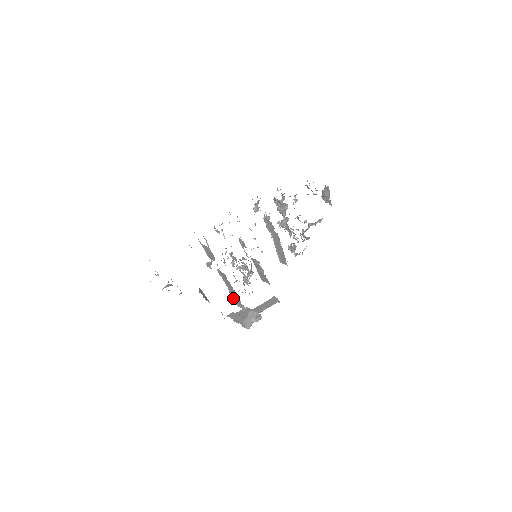
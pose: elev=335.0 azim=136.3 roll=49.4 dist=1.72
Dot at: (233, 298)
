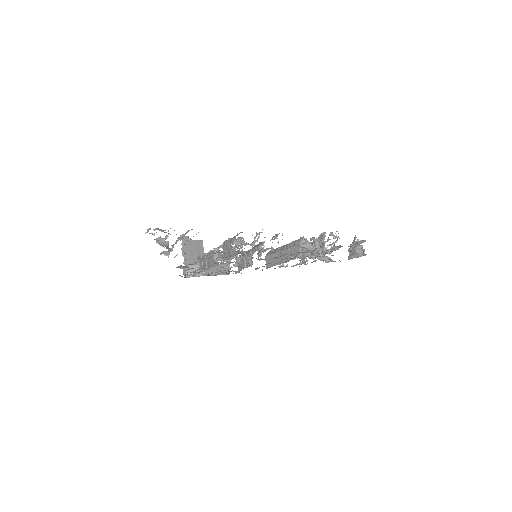
Dot at: occluded
